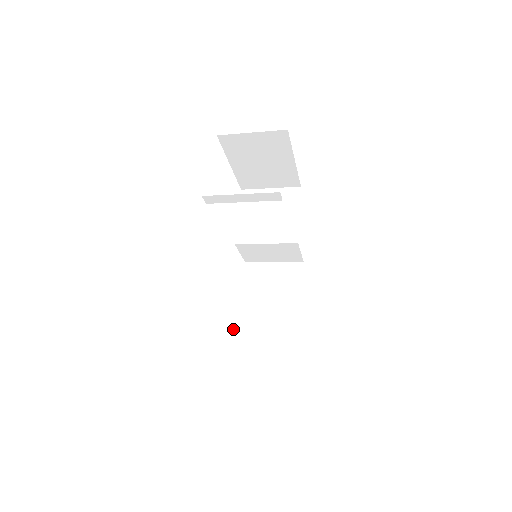
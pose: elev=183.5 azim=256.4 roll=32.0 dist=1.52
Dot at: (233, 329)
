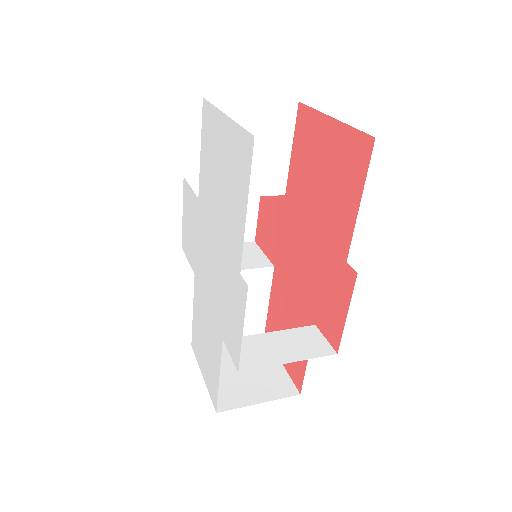
Dot at: occluded
